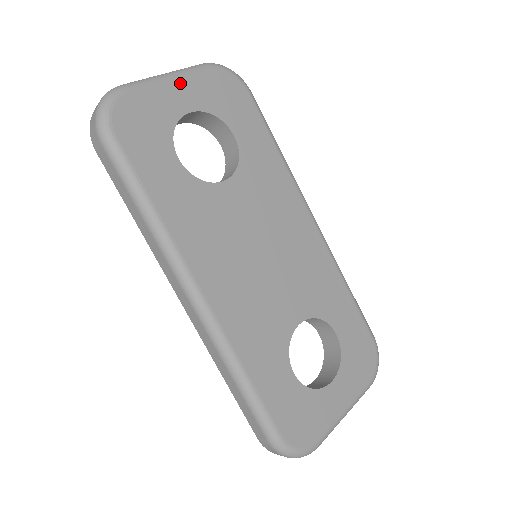
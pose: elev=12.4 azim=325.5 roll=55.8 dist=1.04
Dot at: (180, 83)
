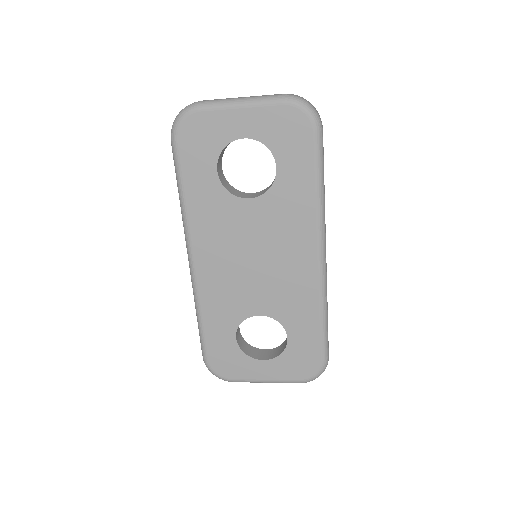
Dot at: (247, 112)
